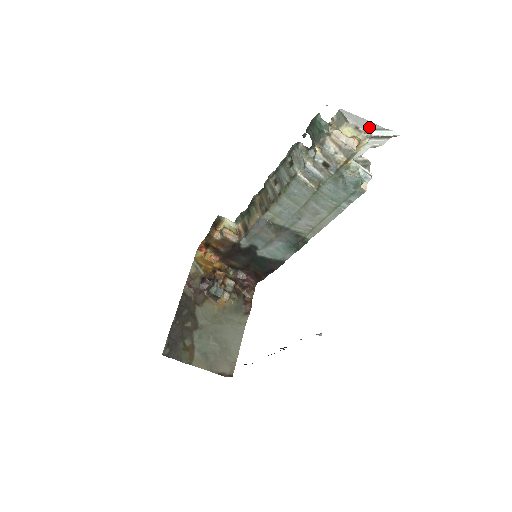
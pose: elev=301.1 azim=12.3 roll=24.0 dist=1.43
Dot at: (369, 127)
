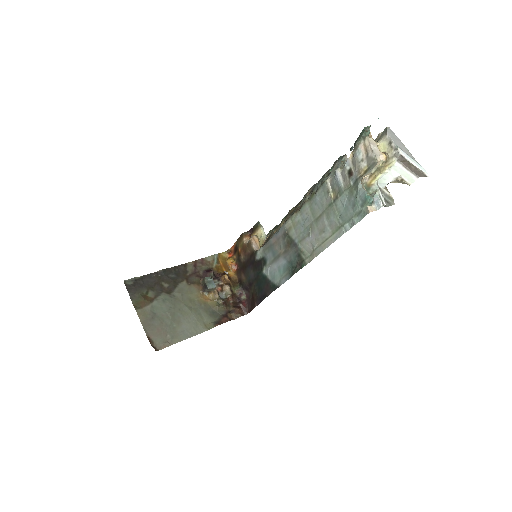
Dot at: (402, 149)
